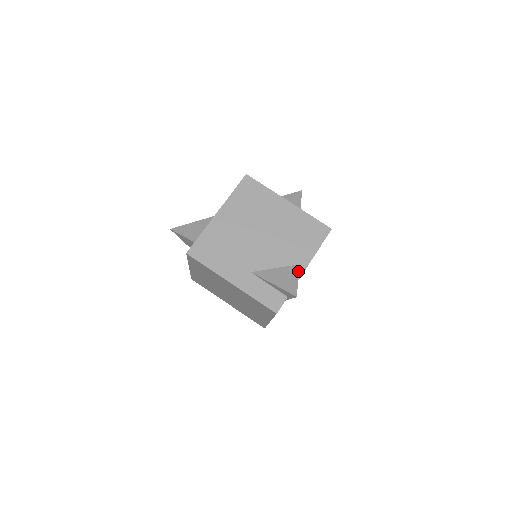
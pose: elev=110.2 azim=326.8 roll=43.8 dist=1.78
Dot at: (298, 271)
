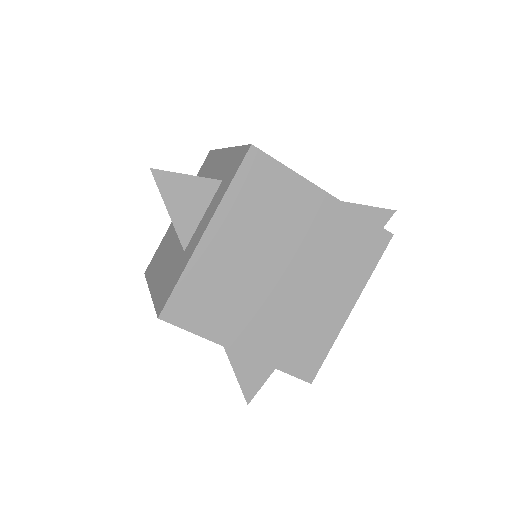
Dot at: occluded
